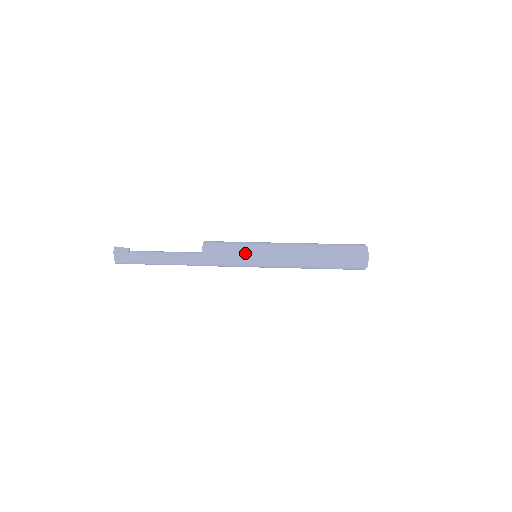
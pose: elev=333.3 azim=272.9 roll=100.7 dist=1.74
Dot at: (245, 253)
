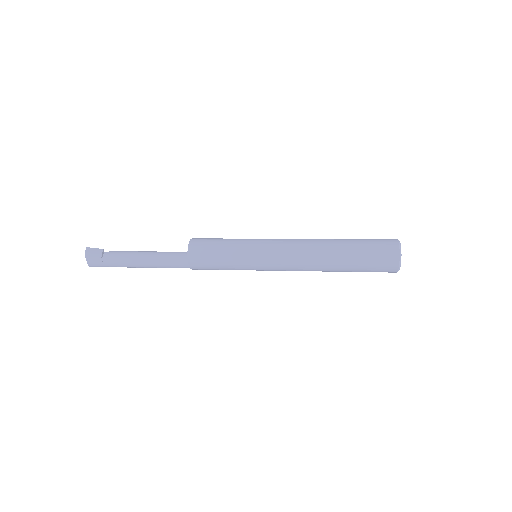
Dot at: (240, 256)
